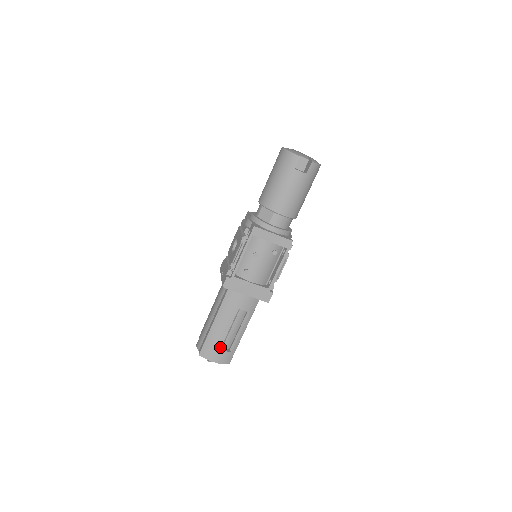
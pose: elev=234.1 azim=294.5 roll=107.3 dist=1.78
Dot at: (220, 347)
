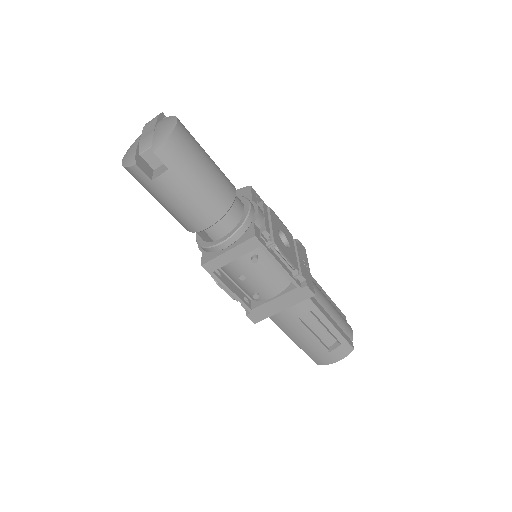
Dot at: (324, 351)
